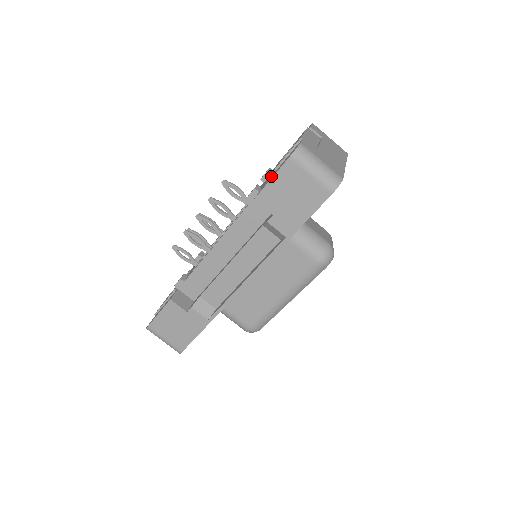
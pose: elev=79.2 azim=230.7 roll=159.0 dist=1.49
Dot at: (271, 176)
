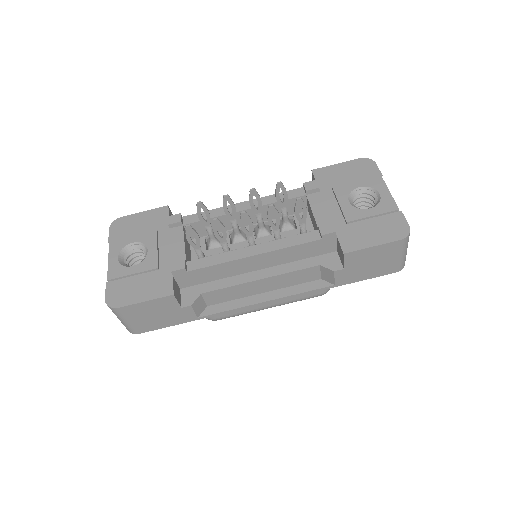
Dot at: (354, 226)
